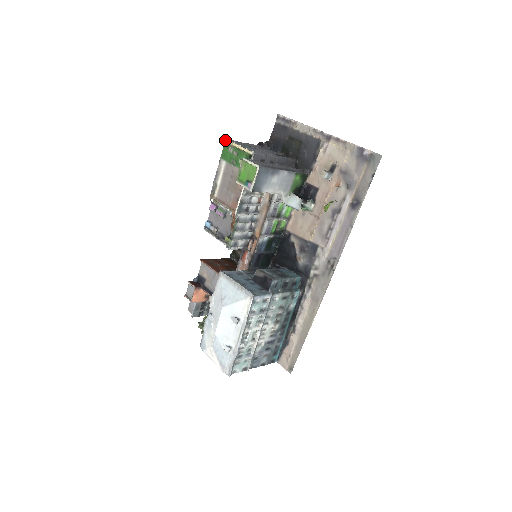
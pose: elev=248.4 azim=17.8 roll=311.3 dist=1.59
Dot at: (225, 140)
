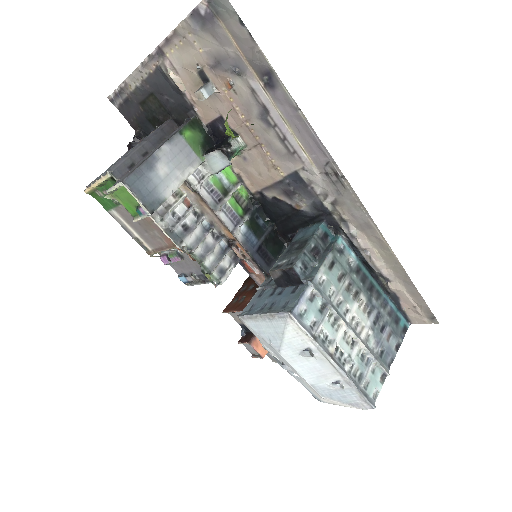
Dot at: (85, 192)
